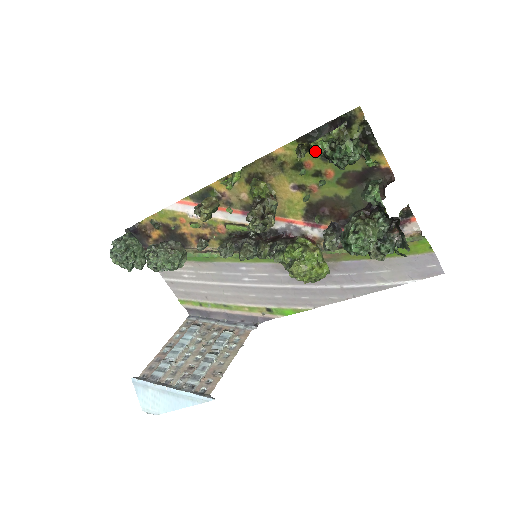
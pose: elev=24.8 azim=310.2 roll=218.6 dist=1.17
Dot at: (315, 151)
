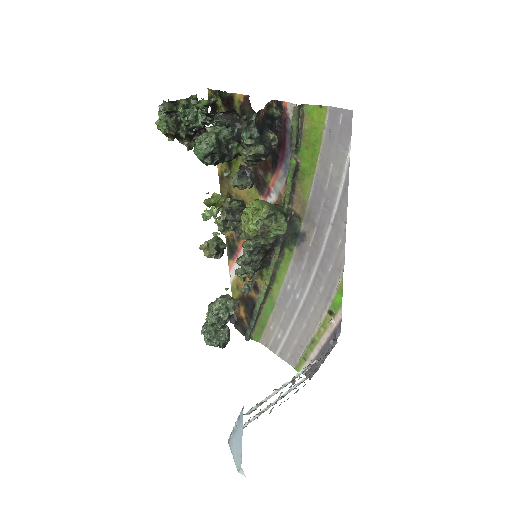
Dot at: (161, 130)
